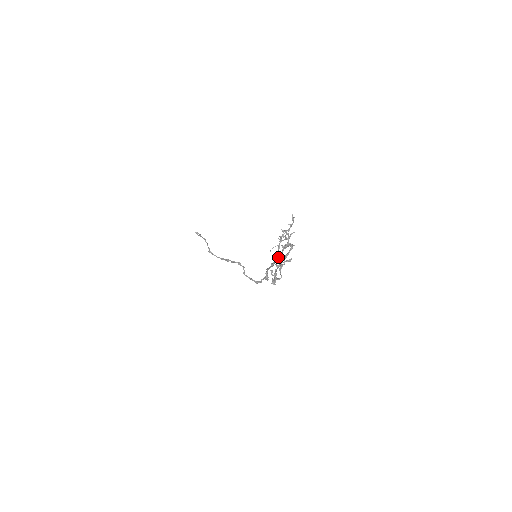
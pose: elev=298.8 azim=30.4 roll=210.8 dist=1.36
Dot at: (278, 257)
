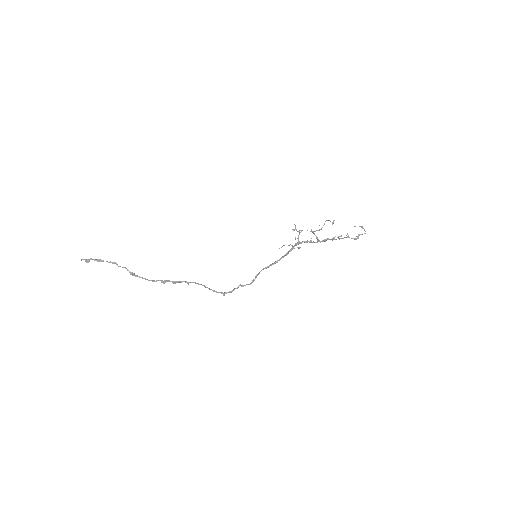
Dot at: (299, 248)
